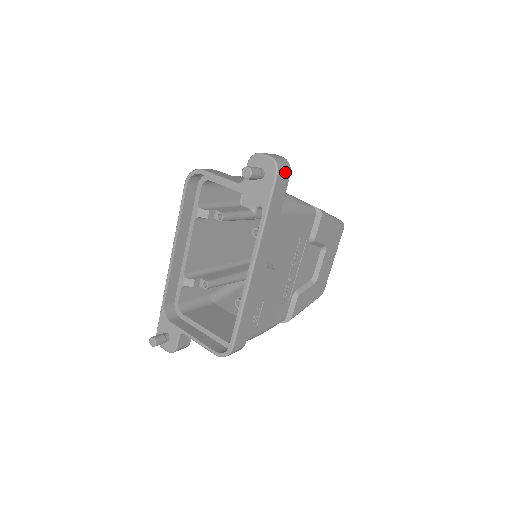
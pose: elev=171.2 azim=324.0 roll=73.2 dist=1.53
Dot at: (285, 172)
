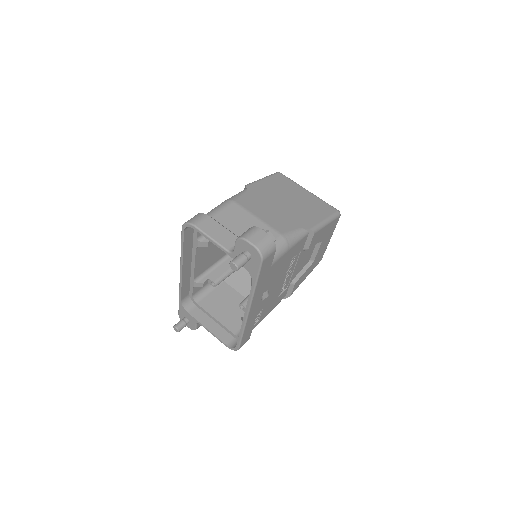
Dot at: (270, 253)
